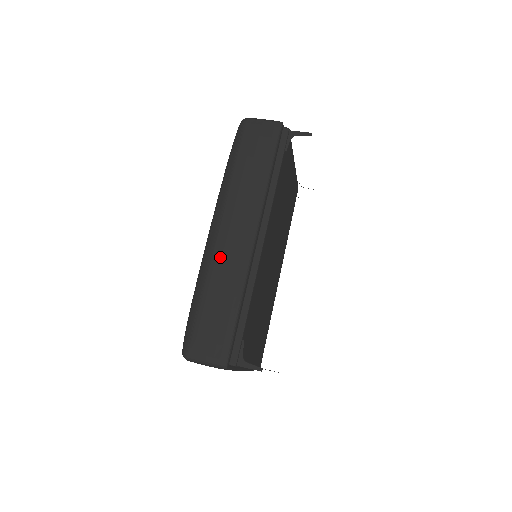
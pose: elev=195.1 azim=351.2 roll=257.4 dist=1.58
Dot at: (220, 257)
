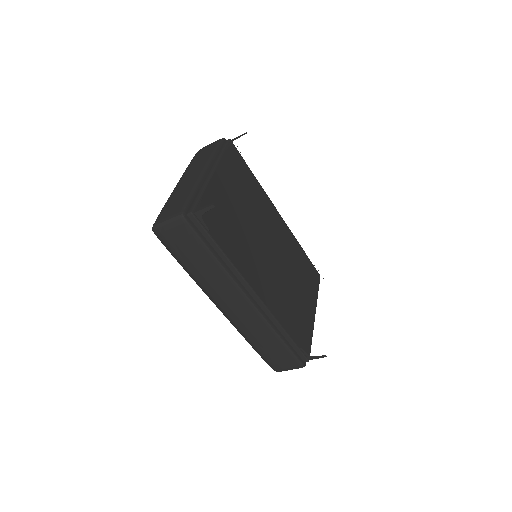
Dot at: (242, 325)
